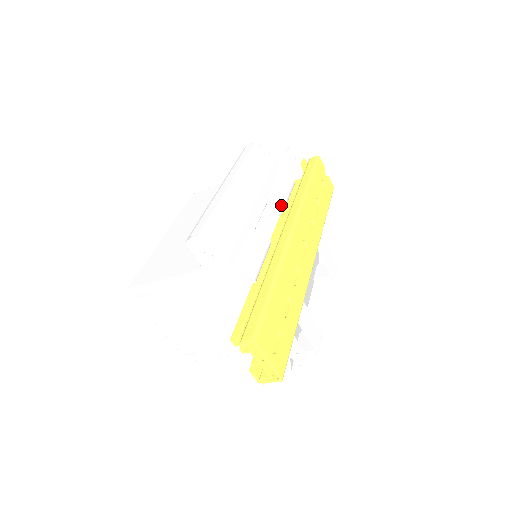
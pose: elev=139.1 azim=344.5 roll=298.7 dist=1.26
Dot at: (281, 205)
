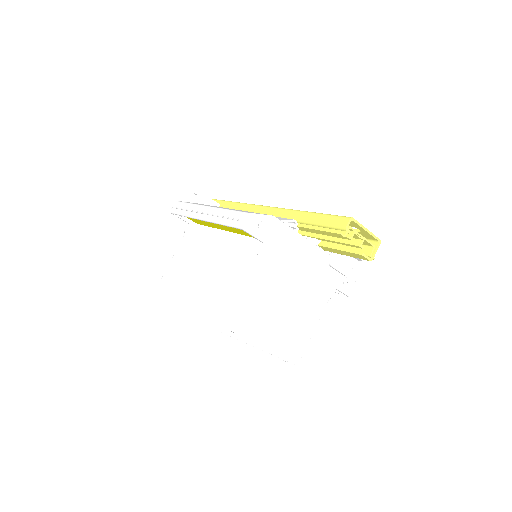
Dot at: occluded
